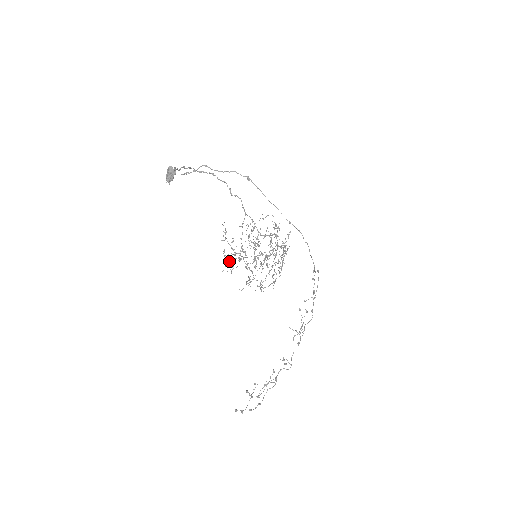
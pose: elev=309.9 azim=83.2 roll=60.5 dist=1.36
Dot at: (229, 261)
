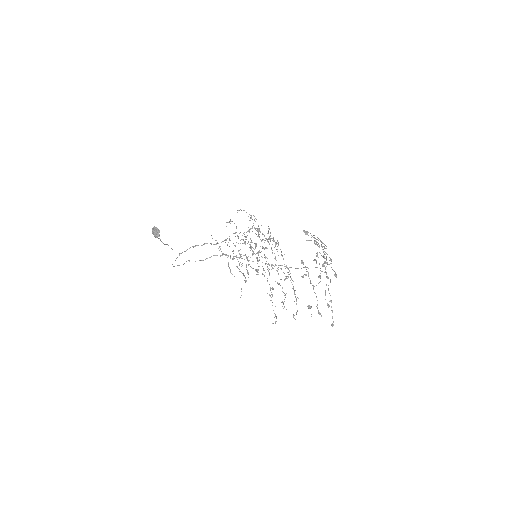
Dot at: occluded
